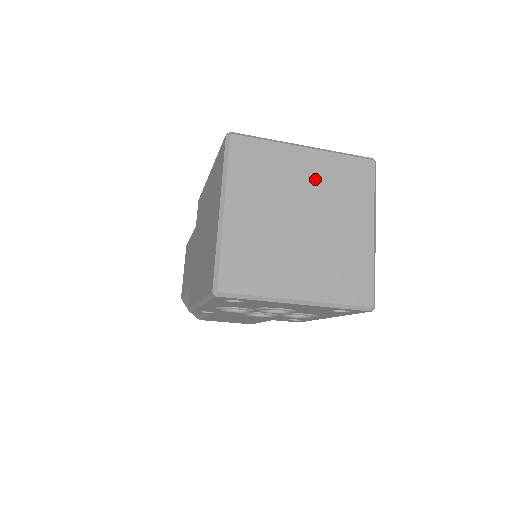
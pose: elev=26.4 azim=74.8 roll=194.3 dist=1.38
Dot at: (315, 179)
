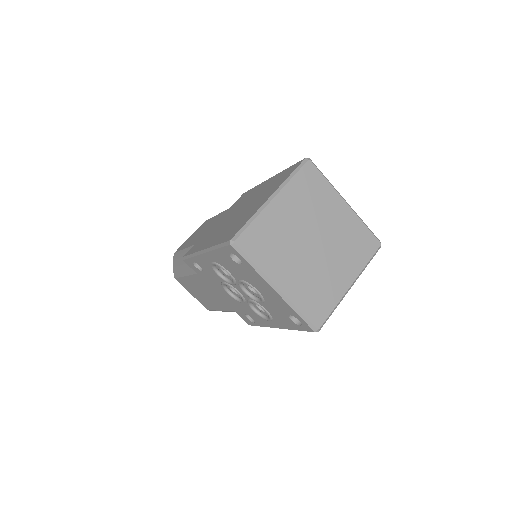
Dot at: (339, 225)
